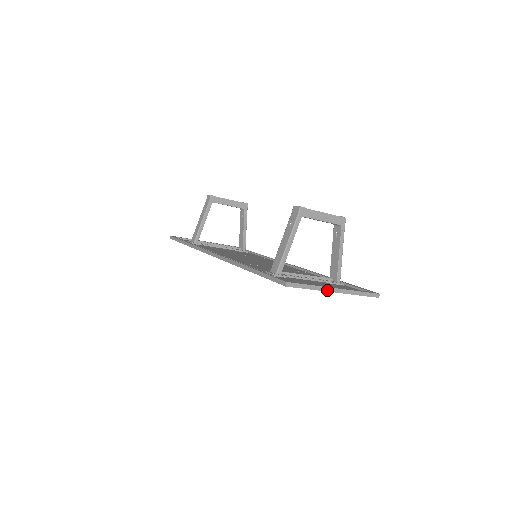
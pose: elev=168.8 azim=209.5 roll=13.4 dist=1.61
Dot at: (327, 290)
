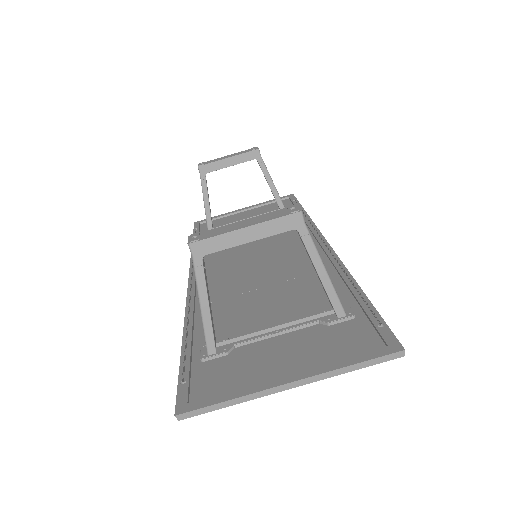
Dot at: (270, 392)
